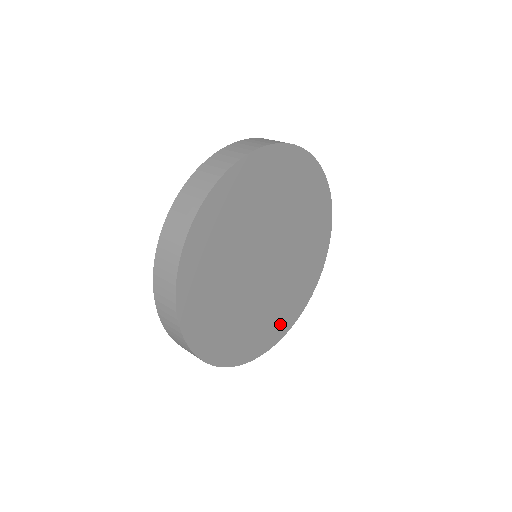
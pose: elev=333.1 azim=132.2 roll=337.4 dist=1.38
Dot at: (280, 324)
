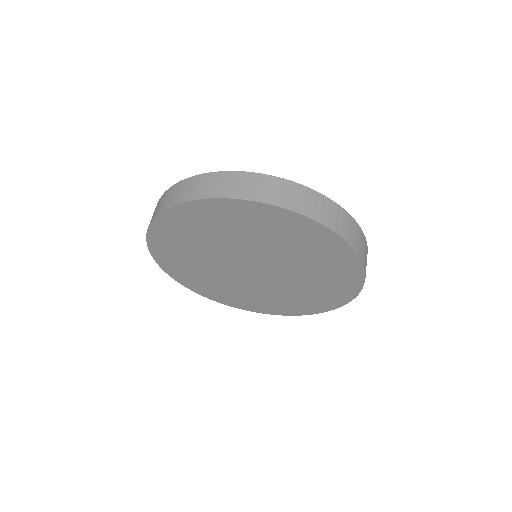
Dot at: (258, 305)
